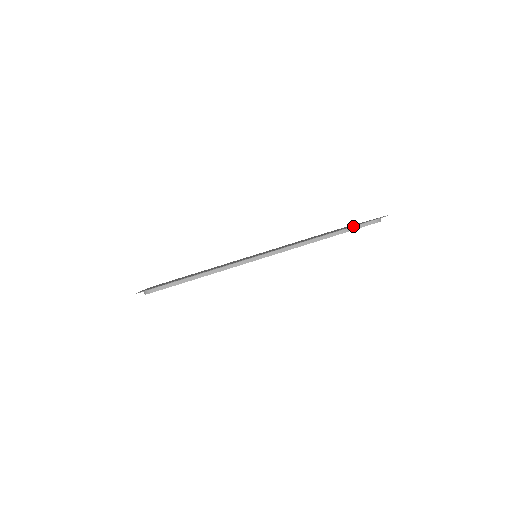
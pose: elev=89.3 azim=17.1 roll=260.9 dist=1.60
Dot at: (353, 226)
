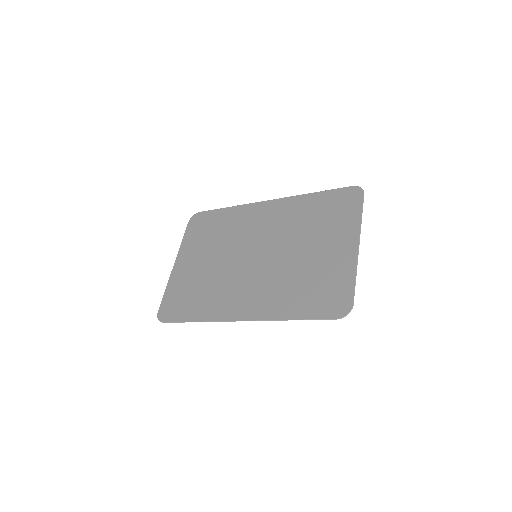
Dot at: occluded
